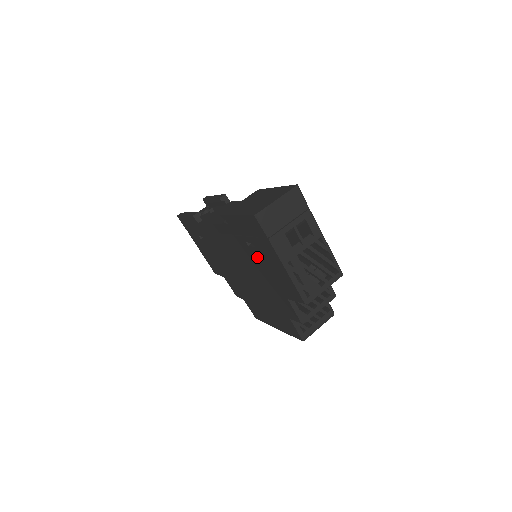
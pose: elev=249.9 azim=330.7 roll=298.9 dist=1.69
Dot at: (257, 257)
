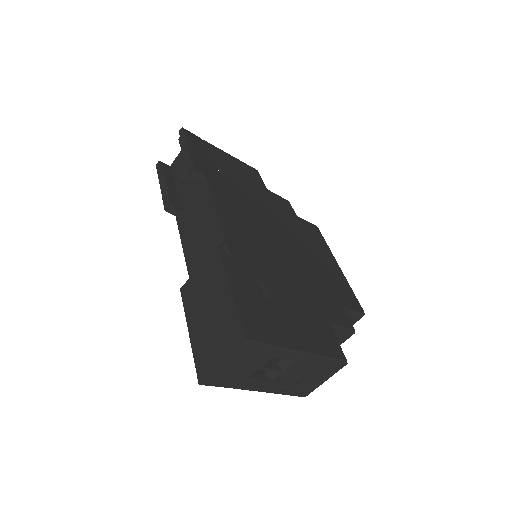
Dot at: occluded
